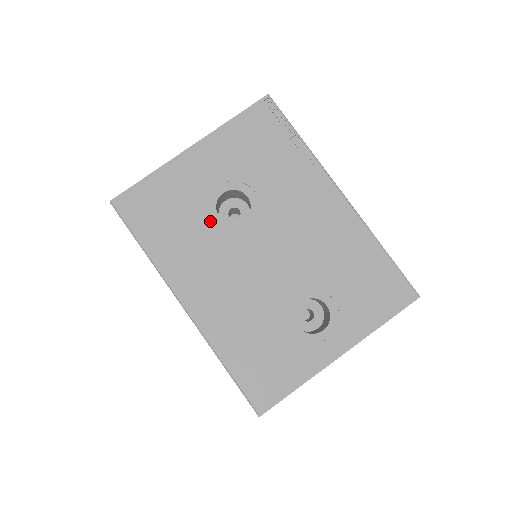
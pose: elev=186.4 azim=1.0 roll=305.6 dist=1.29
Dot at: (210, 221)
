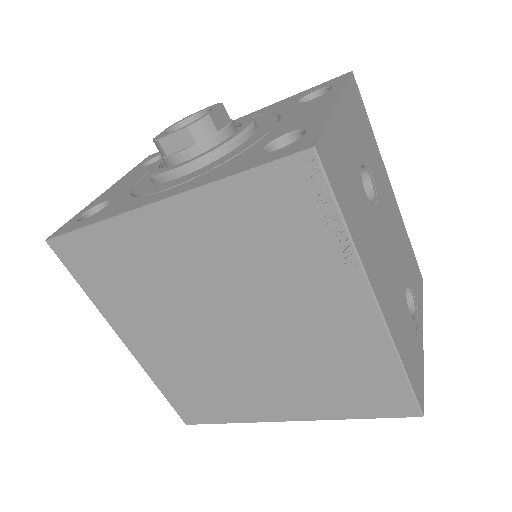
Dot at: (365, 197)
